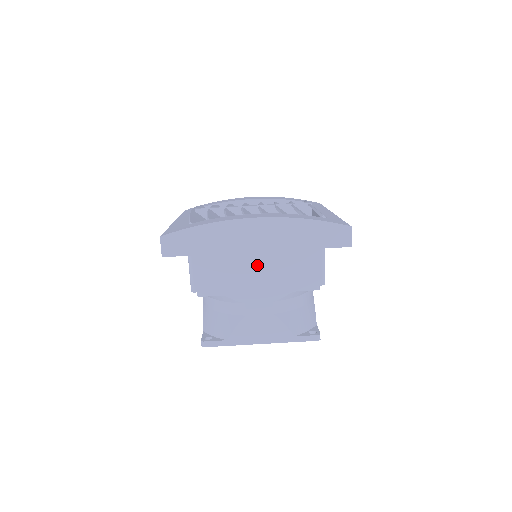
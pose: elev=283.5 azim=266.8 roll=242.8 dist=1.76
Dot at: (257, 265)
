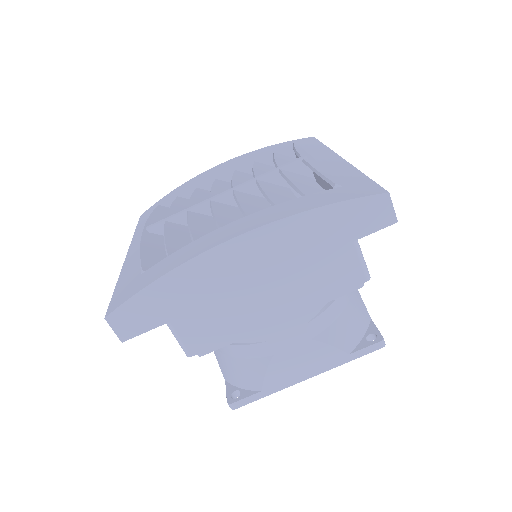
Dot at: (263, 291)
